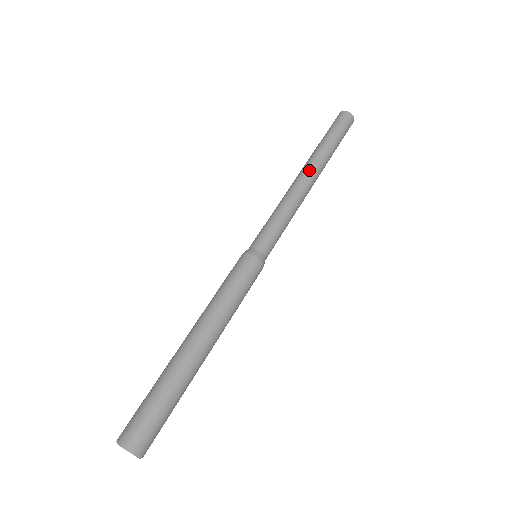
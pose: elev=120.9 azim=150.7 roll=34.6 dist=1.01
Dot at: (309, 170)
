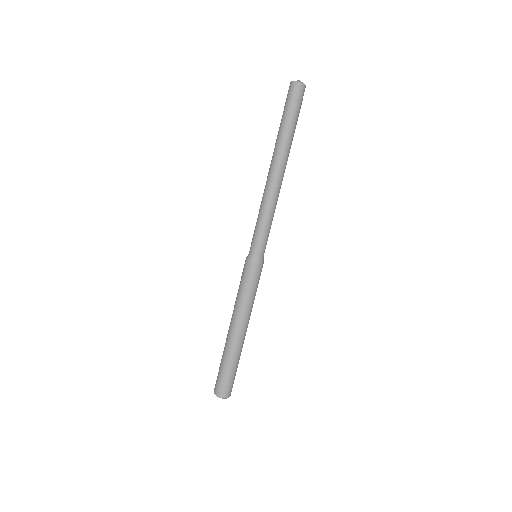
Dot at: (282, 169)
